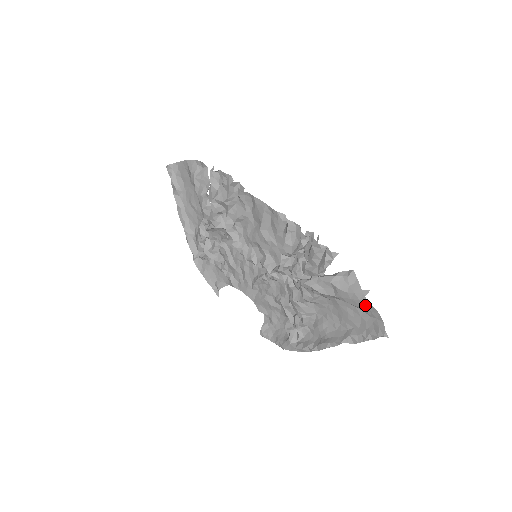
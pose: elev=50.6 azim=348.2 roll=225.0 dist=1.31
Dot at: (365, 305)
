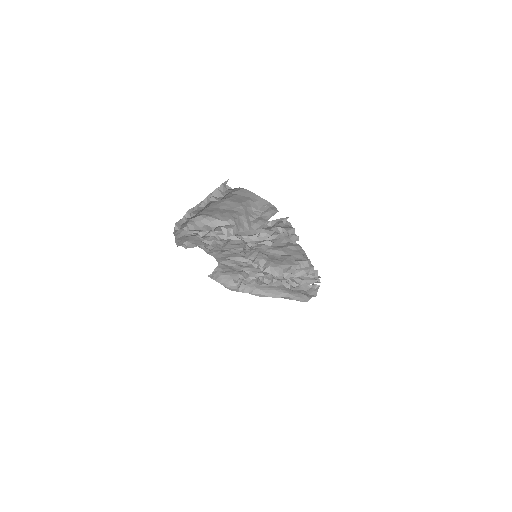
Dot at: (311, 296)
